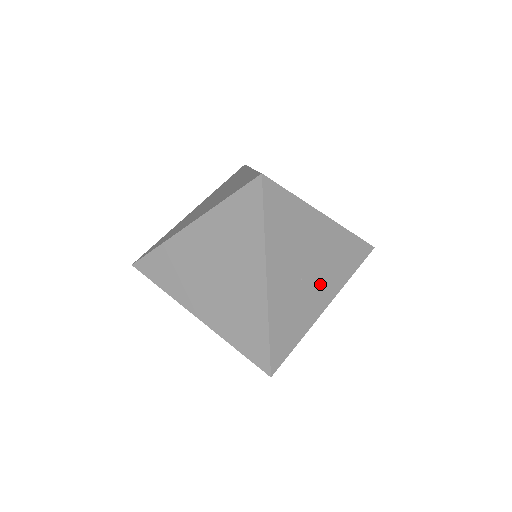
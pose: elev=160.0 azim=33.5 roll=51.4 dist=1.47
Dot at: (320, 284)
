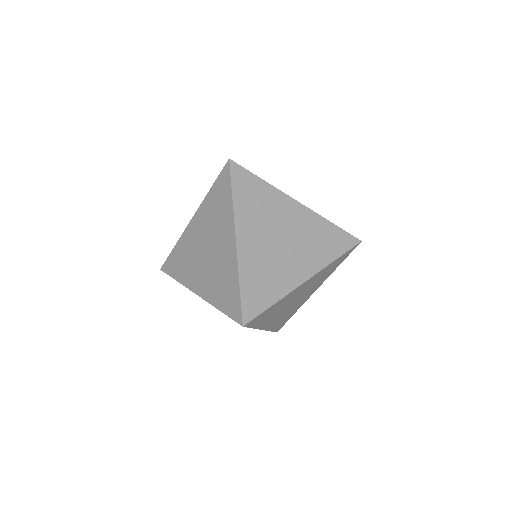
Dot at: (307, 293)
